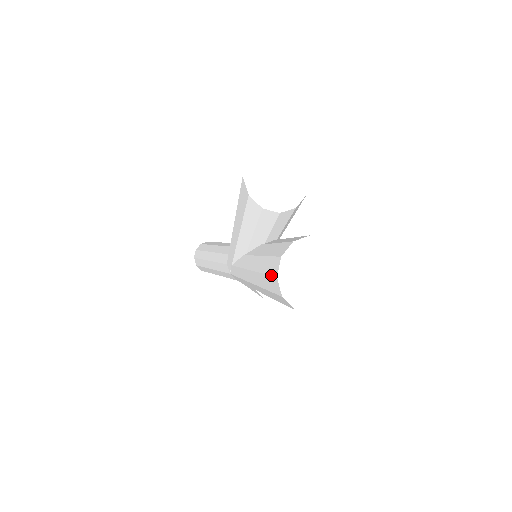
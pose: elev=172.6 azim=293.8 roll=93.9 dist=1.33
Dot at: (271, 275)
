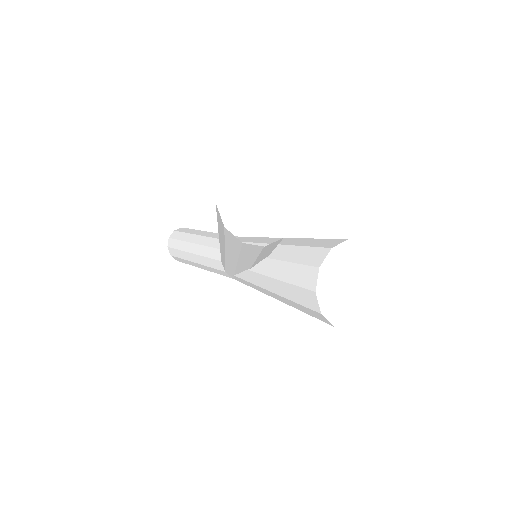
Dot at: (310, 309)
